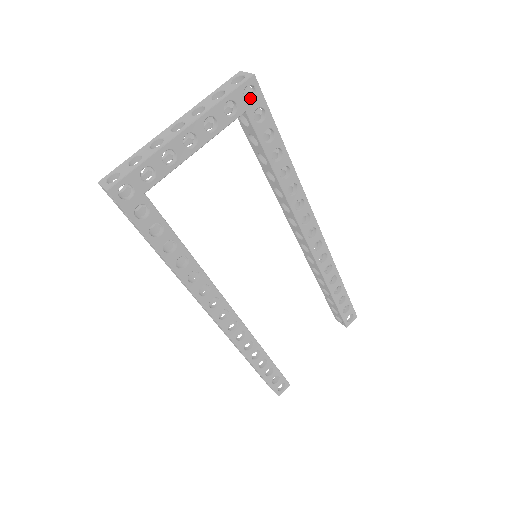
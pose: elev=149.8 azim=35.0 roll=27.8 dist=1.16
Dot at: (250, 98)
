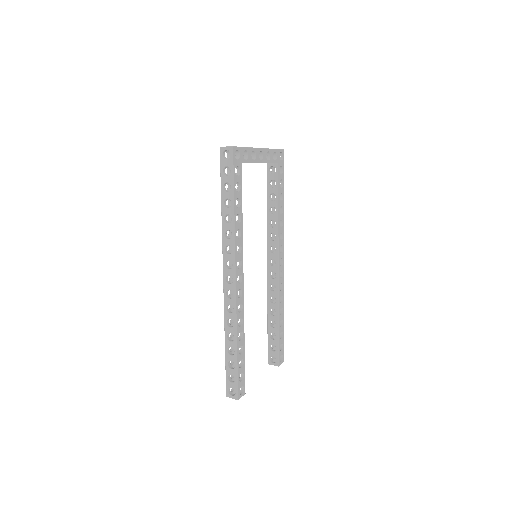
Dot at: (279, 160)
